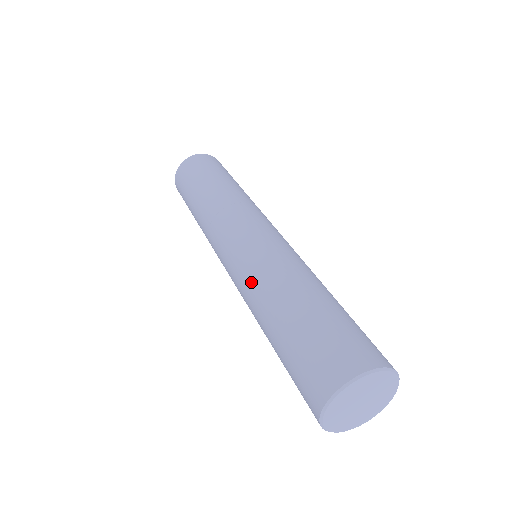
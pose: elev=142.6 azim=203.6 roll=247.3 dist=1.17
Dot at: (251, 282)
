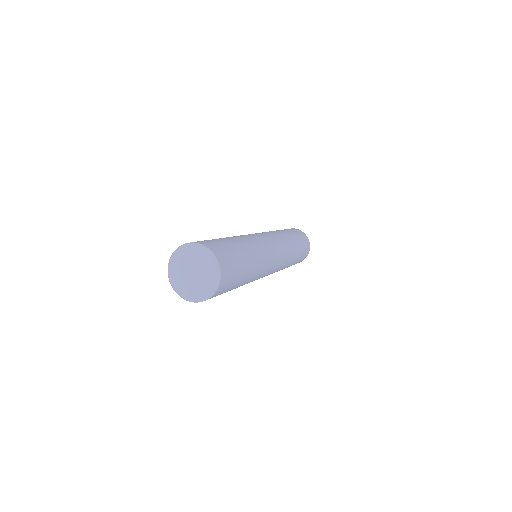
Dot at: occluded
